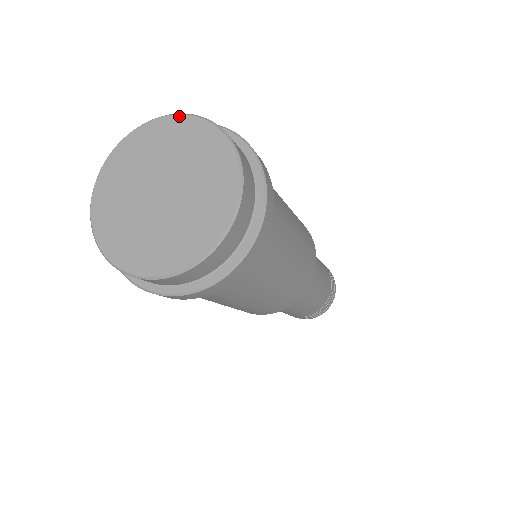
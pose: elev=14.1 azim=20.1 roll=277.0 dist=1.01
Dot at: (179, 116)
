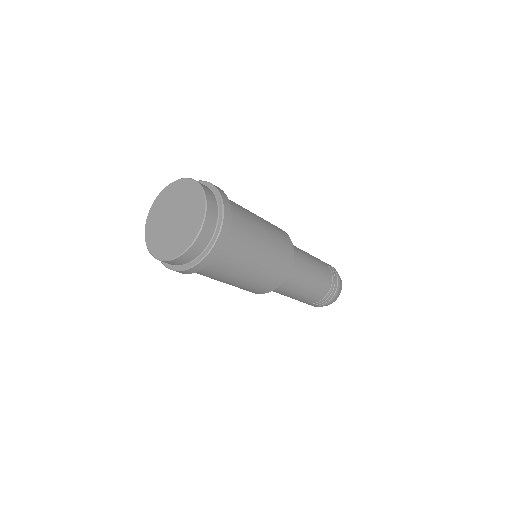
Dot at: (194, 182)
